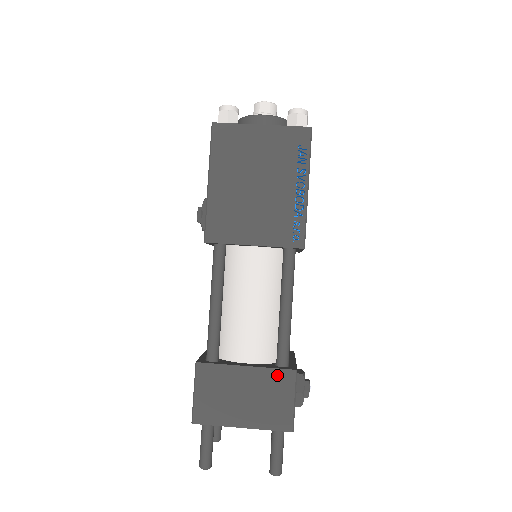
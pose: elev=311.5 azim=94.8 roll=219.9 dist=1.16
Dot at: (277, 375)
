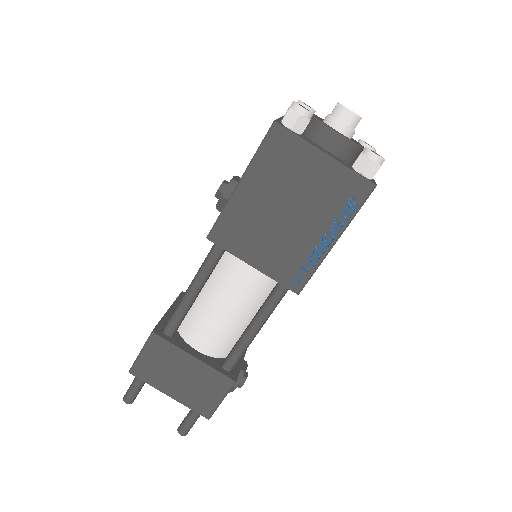
Dot at: (217, 377)
